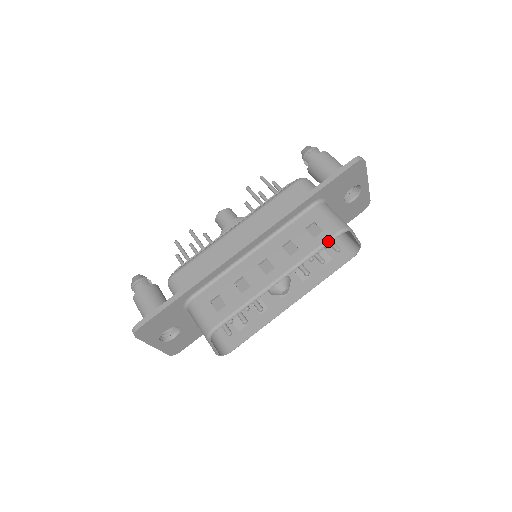
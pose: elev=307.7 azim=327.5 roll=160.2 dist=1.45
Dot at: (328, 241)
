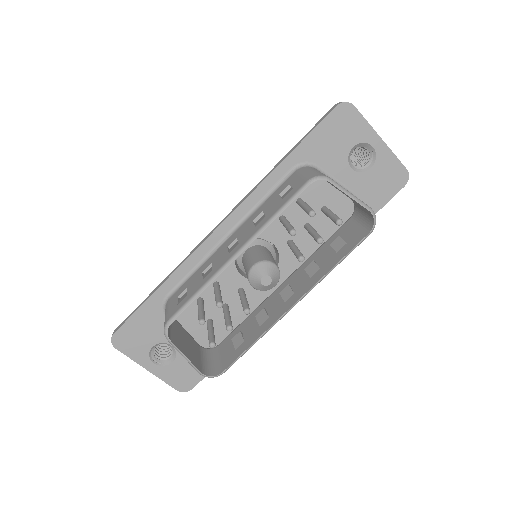
Dot at: (294, 196)
